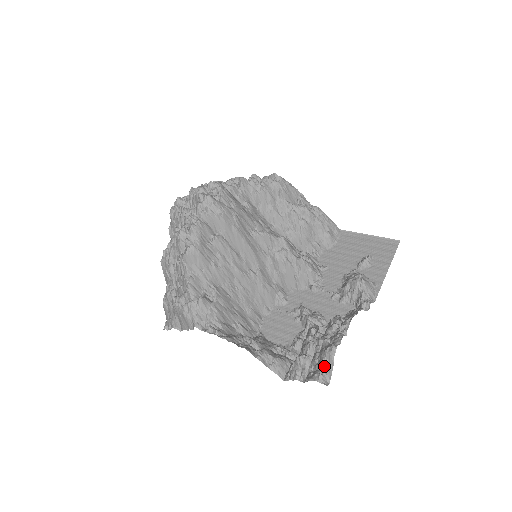
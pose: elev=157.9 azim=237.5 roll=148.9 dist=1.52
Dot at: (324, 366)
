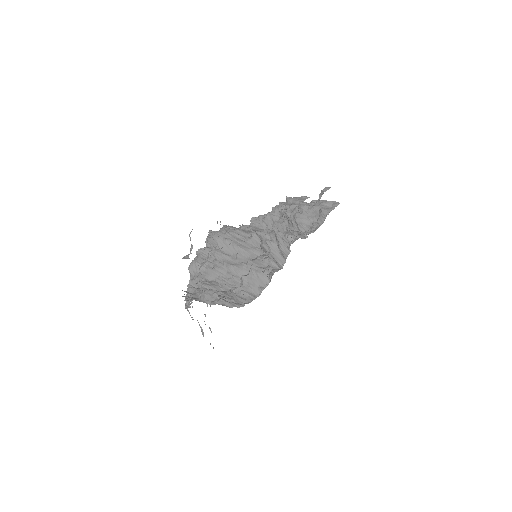
Dot at: (191, 250)
